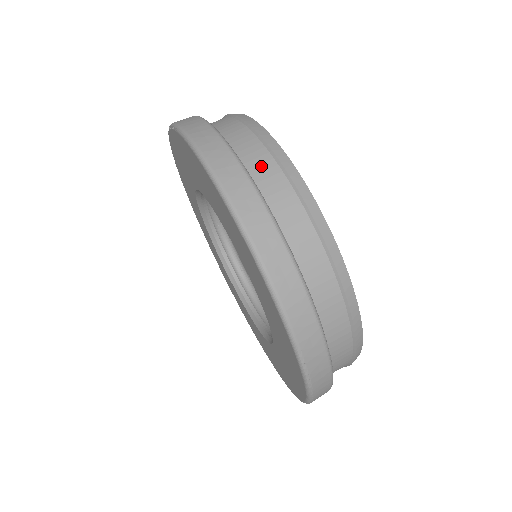
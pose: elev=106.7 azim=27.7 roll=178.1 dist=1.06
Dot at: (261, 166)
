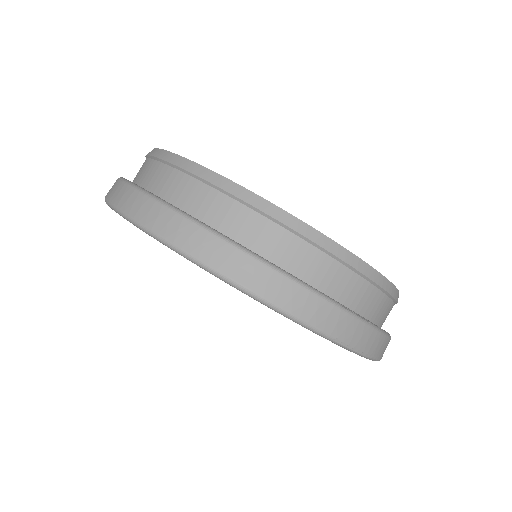
Dot at: (198, 198)
